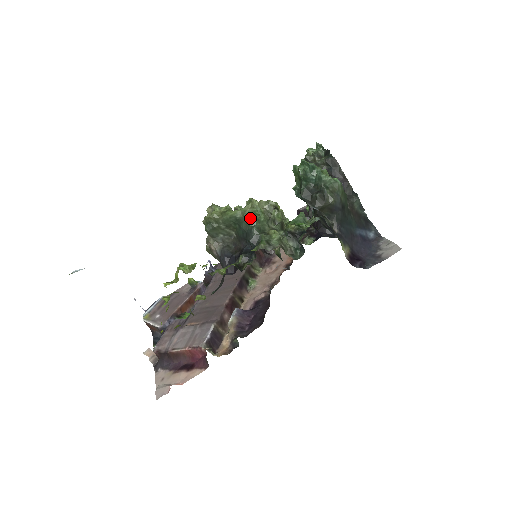
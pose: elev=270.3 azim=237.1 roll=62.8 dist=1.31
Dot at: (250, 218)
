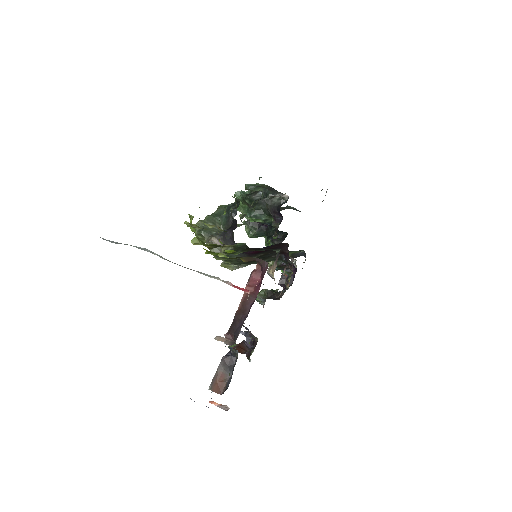
Dot at: (223, 207)
